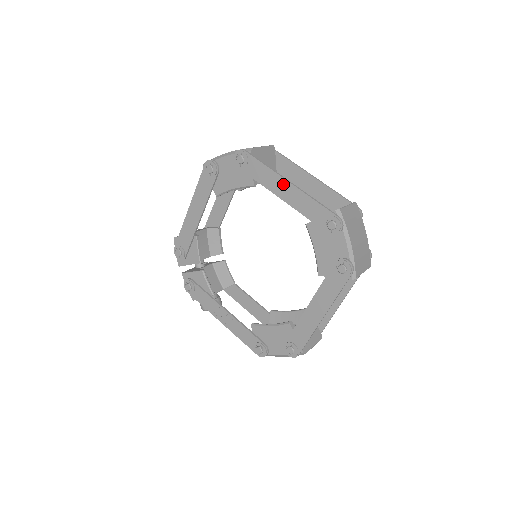
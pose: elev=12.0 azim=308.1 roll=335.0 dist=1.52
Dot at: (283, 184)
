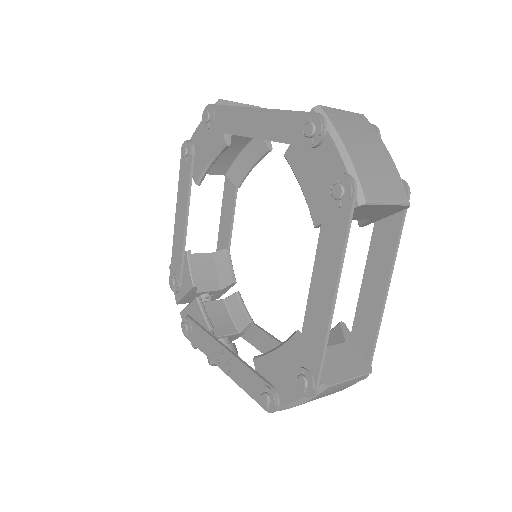
Dot at: (249, 115)
